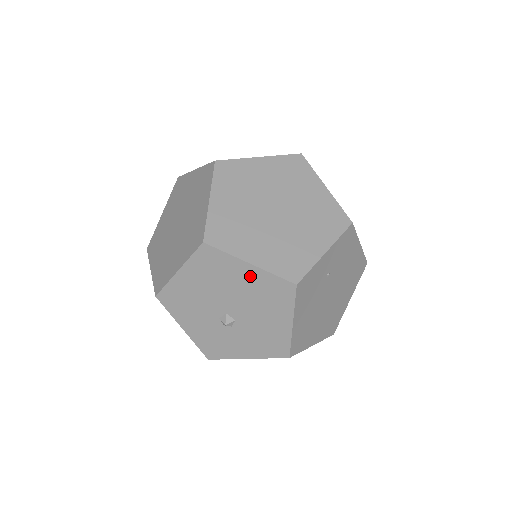
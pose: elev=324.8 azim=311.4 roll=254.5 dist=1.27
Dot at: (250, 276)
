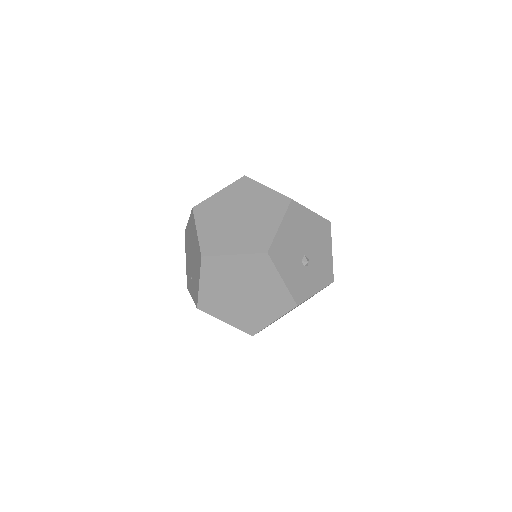
Dot at: (313, 220)
